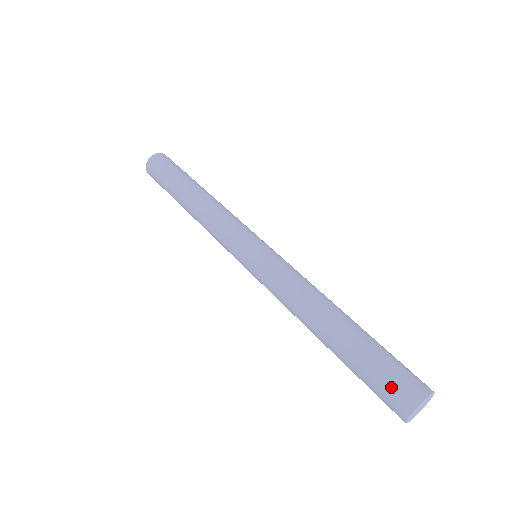
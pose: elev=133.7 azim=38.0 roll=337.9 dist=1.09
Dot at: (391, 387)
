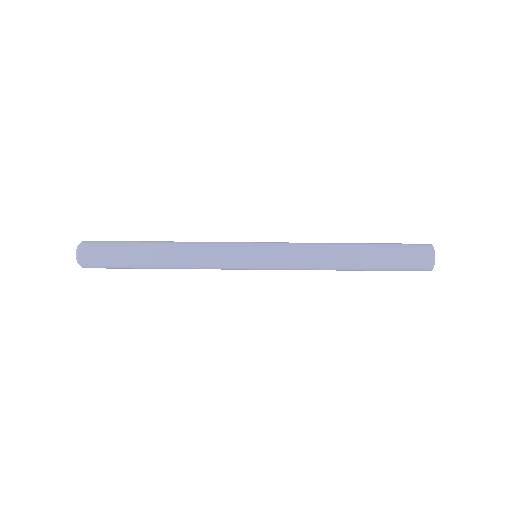
Dot at: (413, 270)
